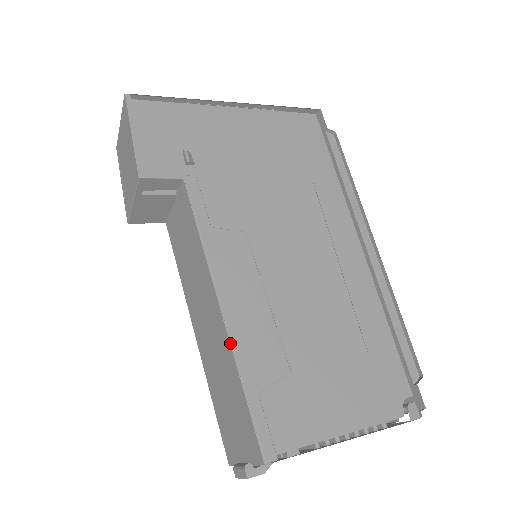
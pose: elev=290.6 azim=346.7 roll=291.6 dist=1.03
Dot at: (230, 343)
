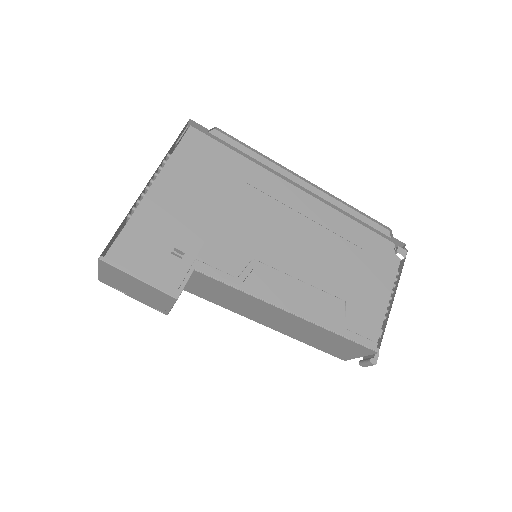
Dot at: (313, 323)
